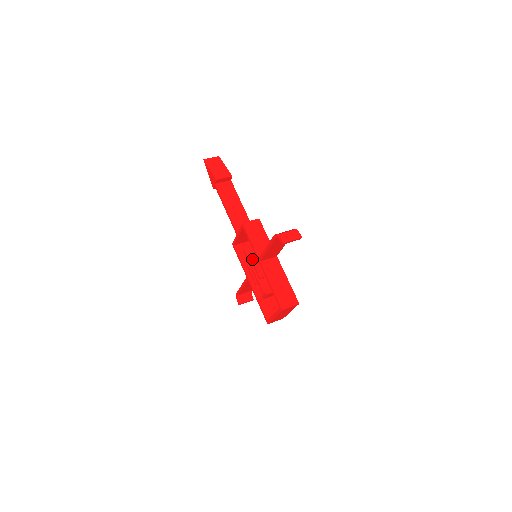
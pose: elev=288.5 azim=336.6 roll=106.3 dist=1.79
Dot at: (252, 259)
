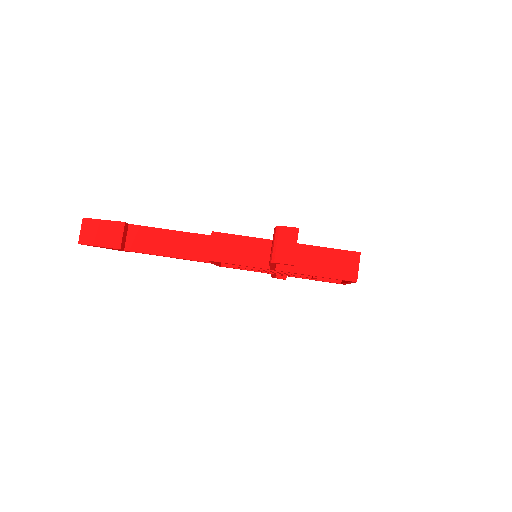
Dot at: (260, 269)
